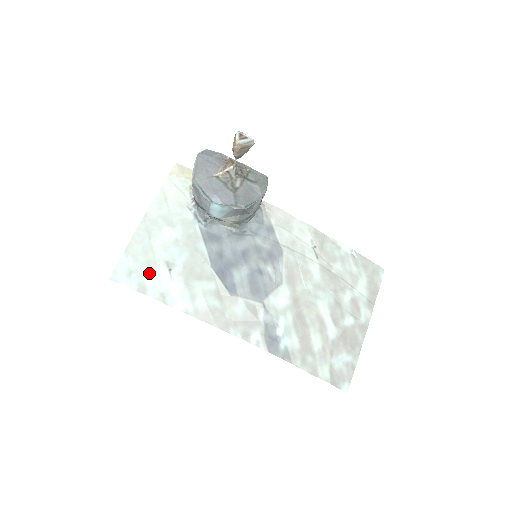
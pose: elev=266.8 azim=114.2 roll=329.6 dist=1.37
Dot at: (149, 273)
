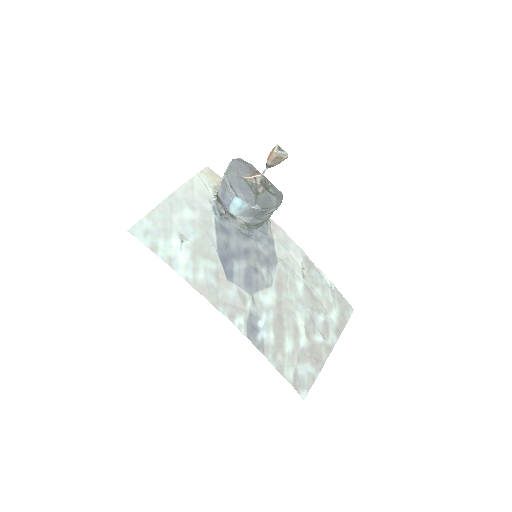
Dot at: (163, 238)
